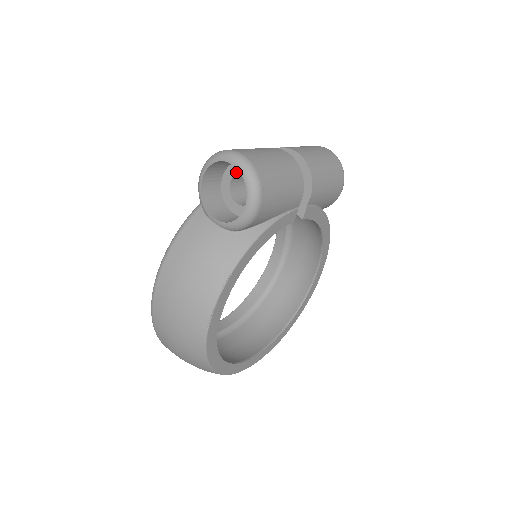
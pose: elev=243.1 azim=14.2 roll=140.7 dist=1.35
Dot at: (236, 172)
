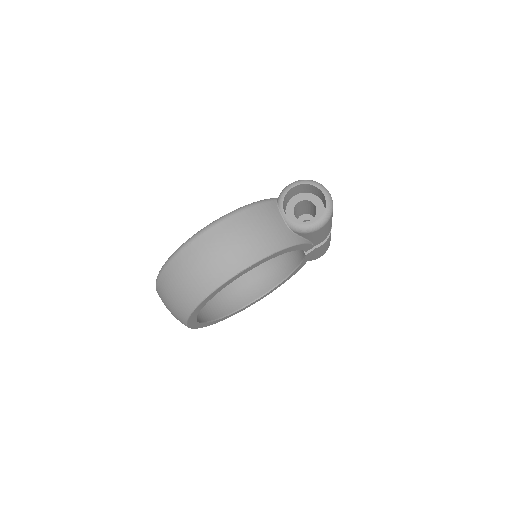
Dot at: (308, 199)
